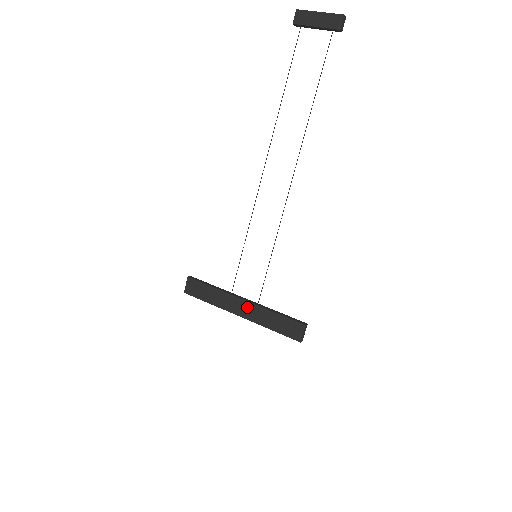
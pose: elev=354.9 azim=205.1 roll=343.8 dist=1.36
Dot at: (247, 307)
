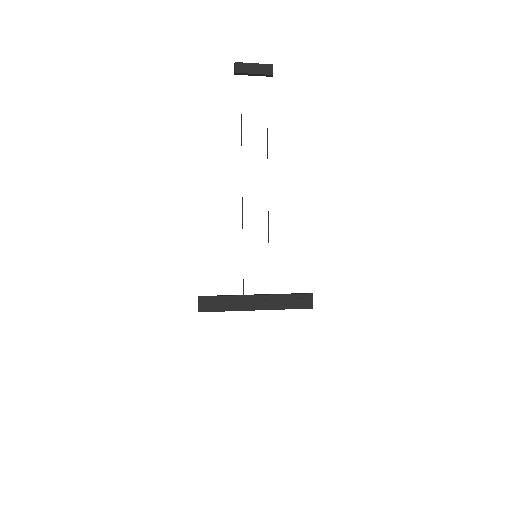
Dot at: (262, 300)
